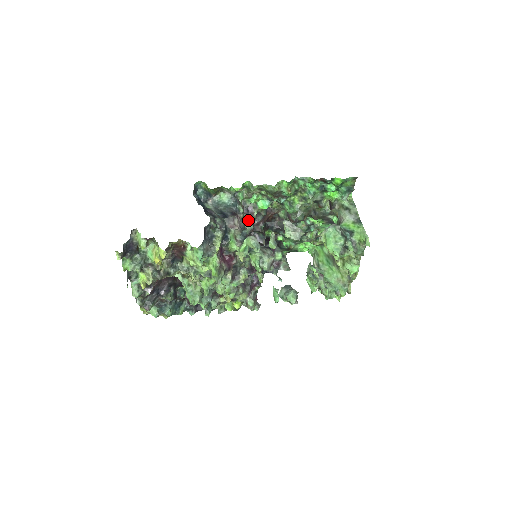
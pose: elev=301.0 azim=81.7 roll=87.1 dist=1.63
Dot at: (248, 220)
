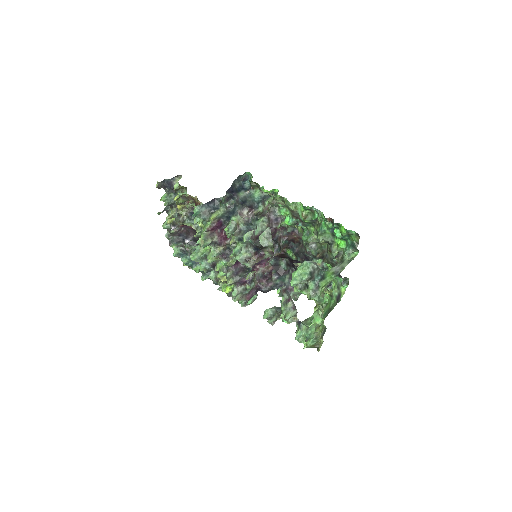
Dot at: (267, 224)
